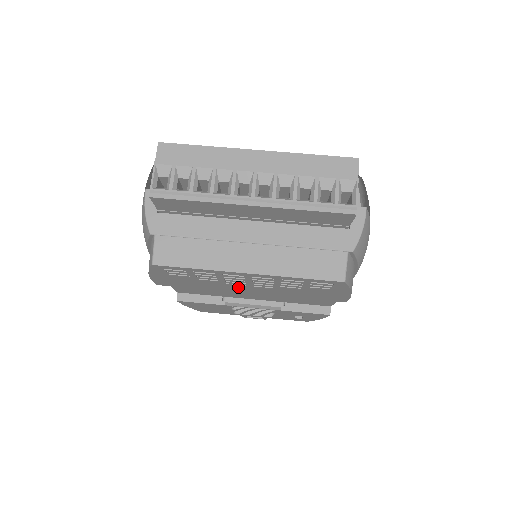
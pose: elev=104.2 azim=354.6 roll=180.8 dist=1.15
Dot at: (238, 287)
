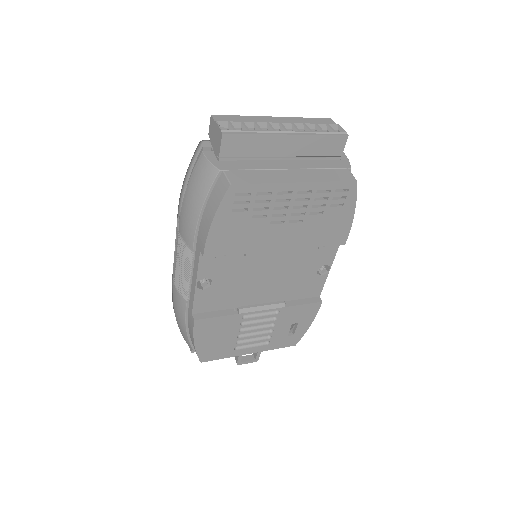
Dot at: (275, 232)
